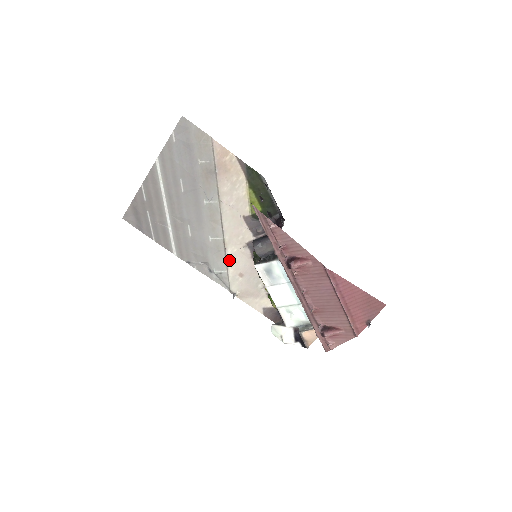
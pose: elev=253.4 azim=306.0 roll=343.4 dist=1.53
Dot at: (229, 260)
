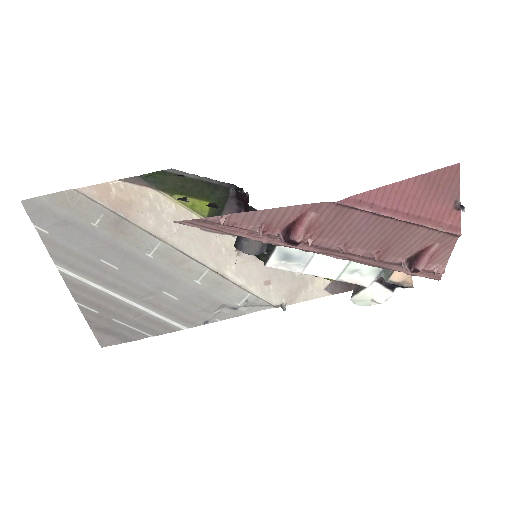
Dot at: (239, 282)
